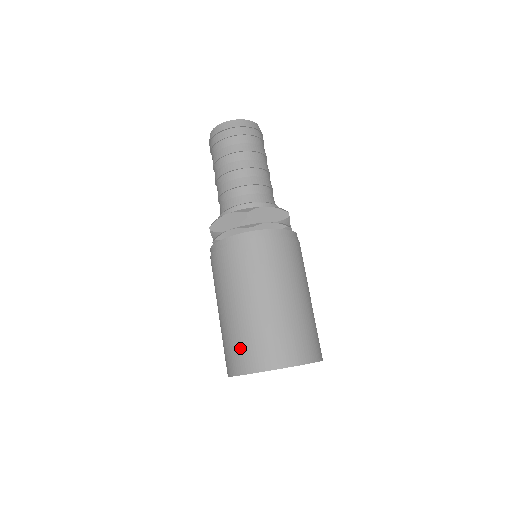
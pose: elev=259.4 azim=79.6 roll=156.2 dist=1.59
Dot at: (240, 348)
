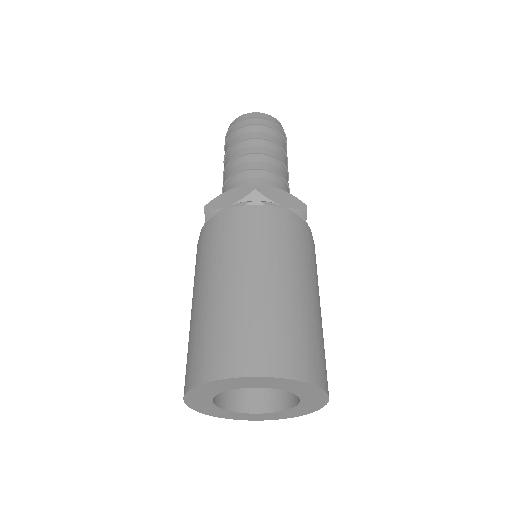
Dot at: (211, 343)
